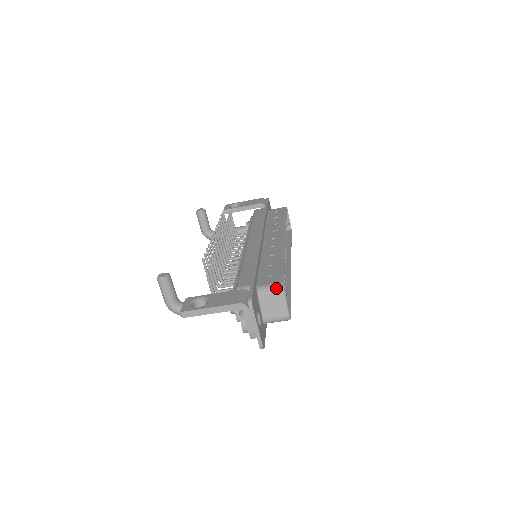
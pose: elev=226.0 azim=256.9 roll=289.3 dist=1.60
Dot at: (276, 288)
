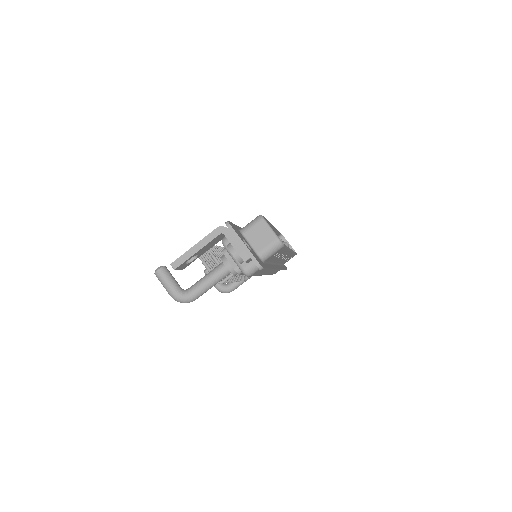
Dot at: (255, 220)
